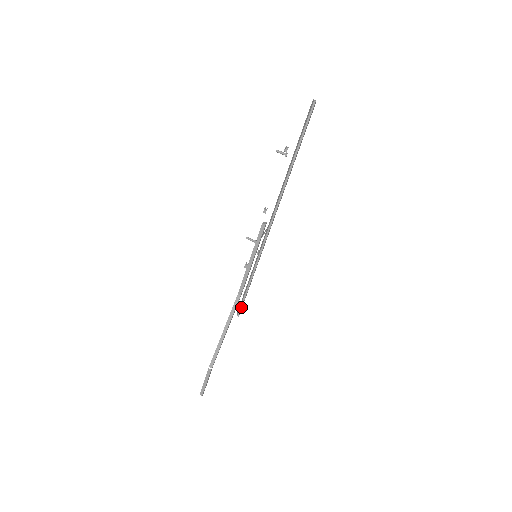
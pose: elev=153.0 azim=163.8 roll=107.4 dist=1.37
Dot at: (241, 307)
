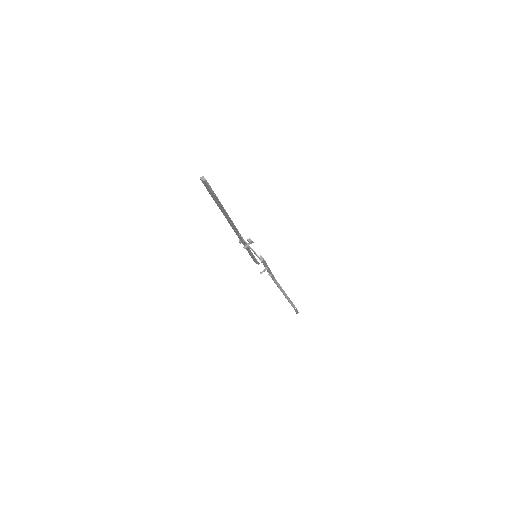
Dot at: (257, 261)
